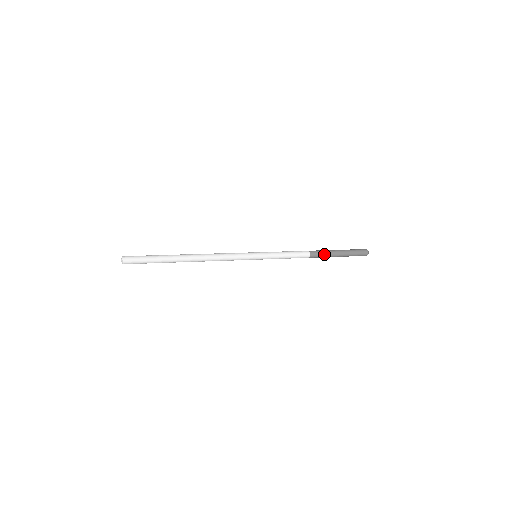
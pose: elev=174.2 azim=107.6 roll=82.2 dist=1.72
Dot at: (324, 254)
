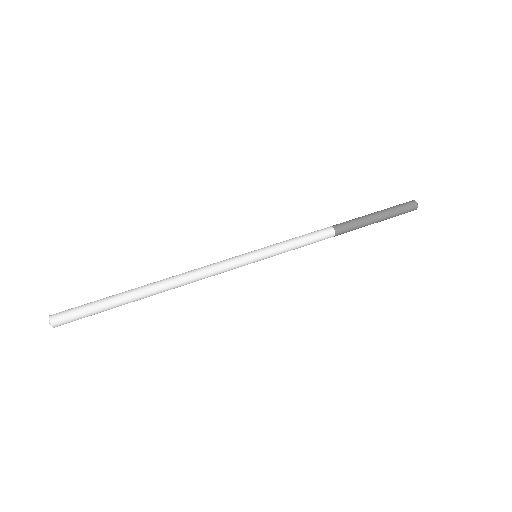
Dot at: (355, 229)
